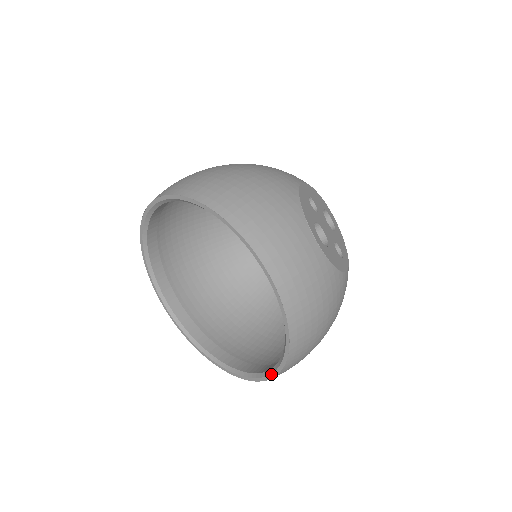
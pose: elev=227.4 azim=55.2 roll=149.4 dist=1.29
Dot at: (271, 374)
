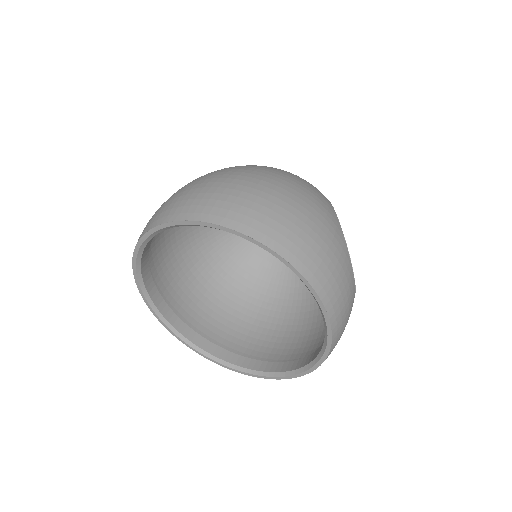
Dot at: (275, 377)
